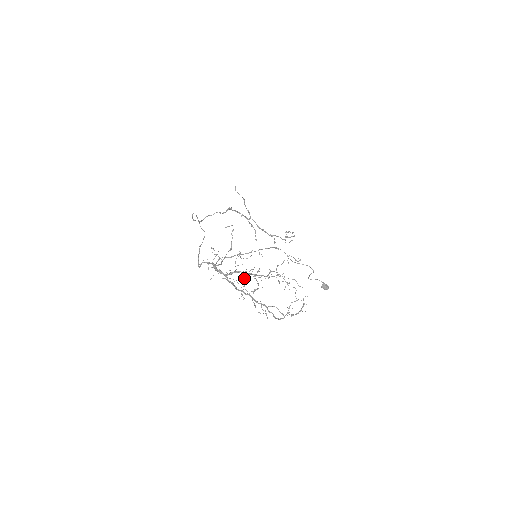
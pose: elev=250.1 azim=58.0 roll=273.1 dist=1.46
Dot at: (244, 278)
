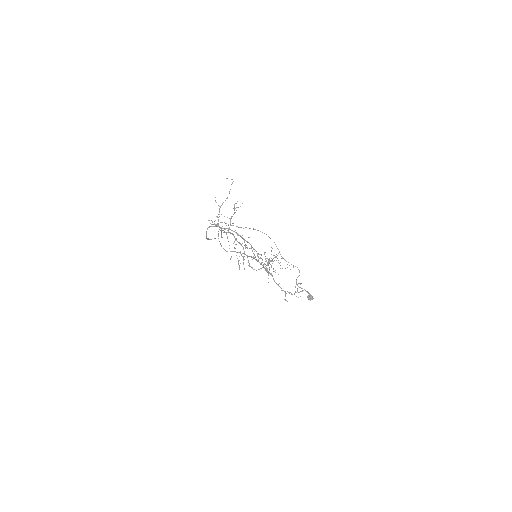
Dot at: occluded
